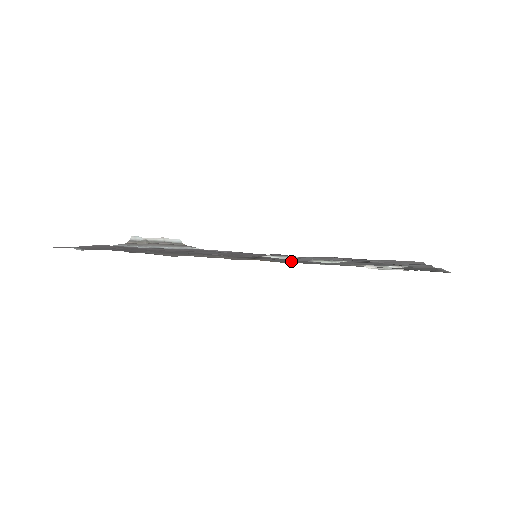
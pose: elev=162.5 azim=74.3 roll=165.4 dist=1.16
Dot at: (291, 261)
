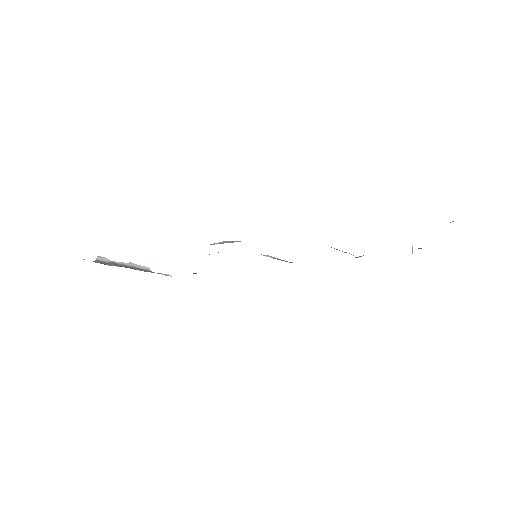
Dot at: occluded
